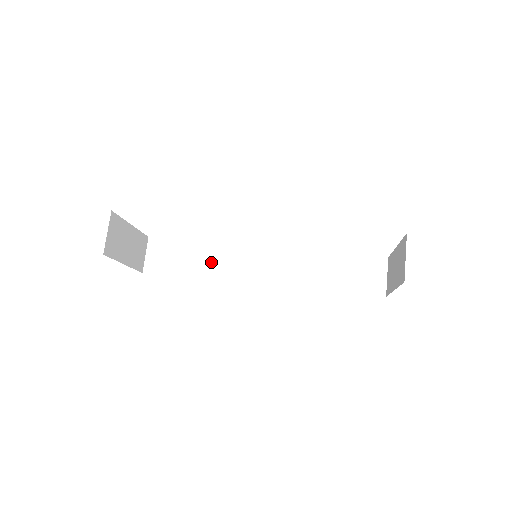
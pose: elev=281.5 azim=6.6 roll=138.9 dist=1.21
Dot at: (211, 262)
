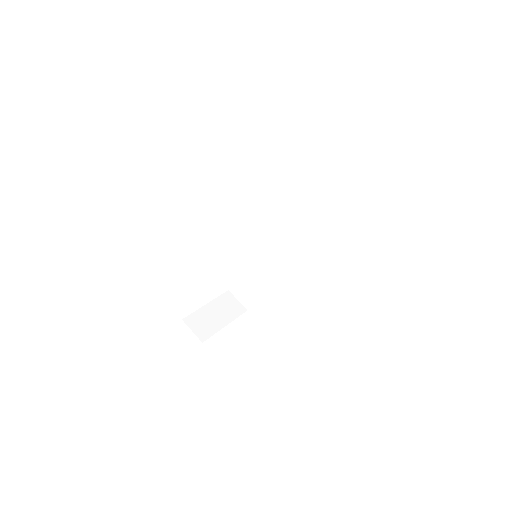
Dot at: (260, 270)
